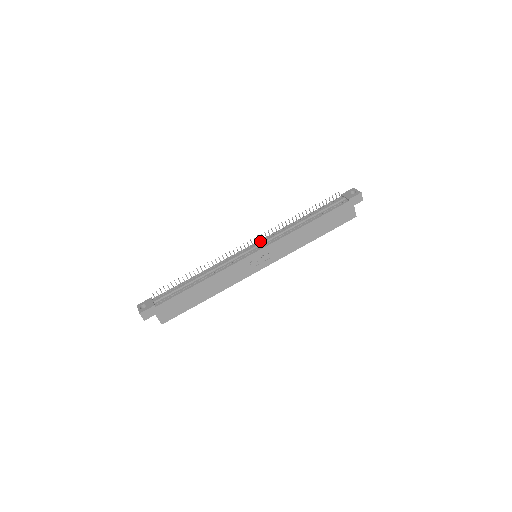
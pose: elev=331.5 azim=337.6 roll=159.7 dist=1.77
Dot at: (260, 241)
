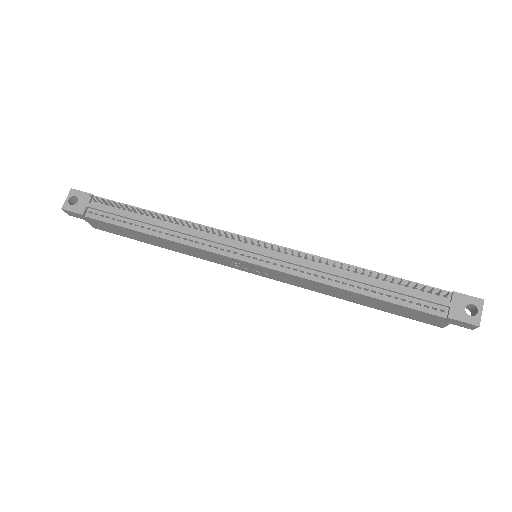
Dot at: (274, 247)
